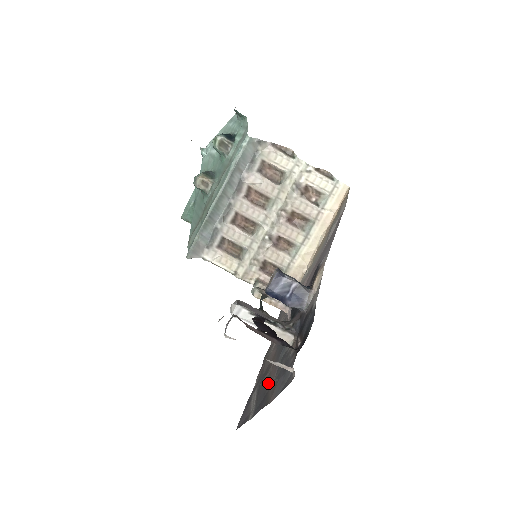
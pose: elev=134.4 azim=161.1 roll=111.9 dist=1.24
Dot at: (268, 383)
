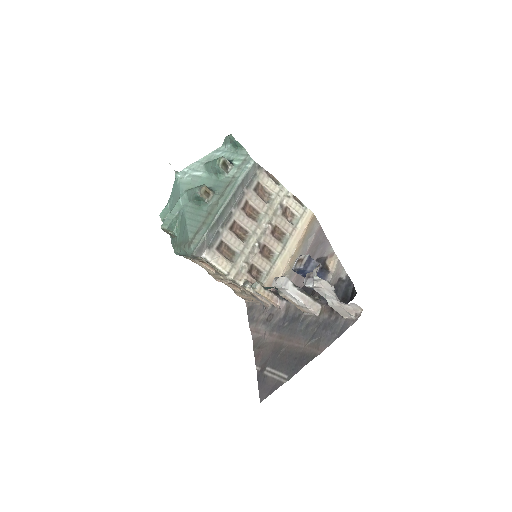
Dot at: (294, 351)
